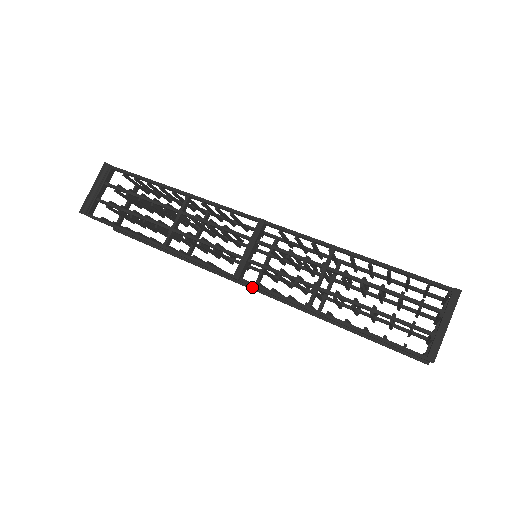
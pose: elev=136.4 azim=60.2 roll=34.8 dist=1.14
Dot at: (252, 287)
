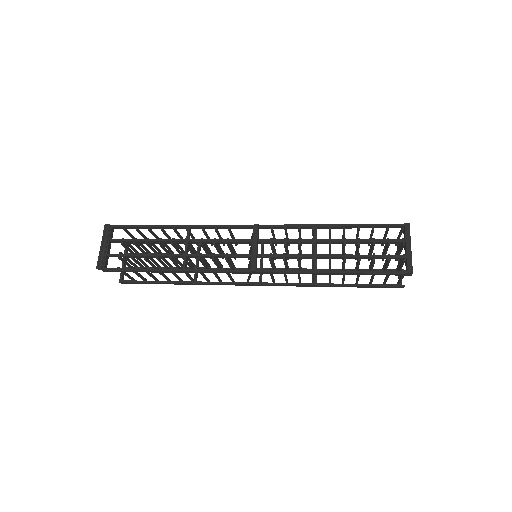
Dot at: (258, 283)
